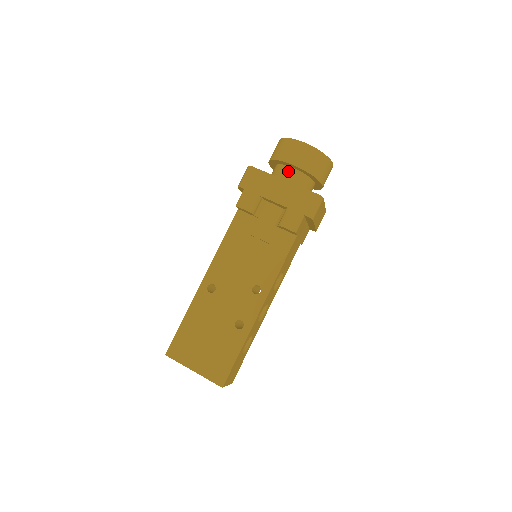
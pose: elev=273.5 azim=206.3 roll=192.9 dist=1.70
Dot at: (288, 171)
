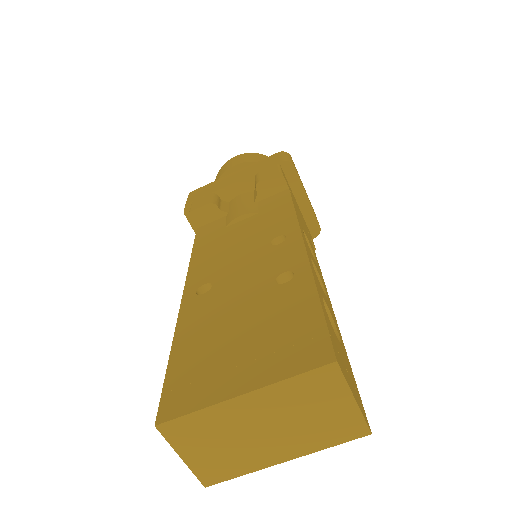
Dot at: occluded
